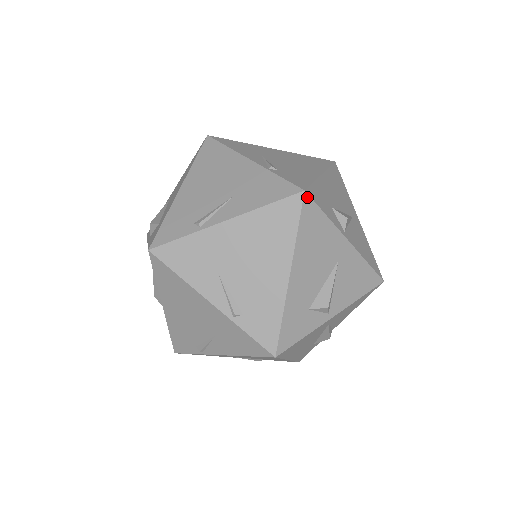
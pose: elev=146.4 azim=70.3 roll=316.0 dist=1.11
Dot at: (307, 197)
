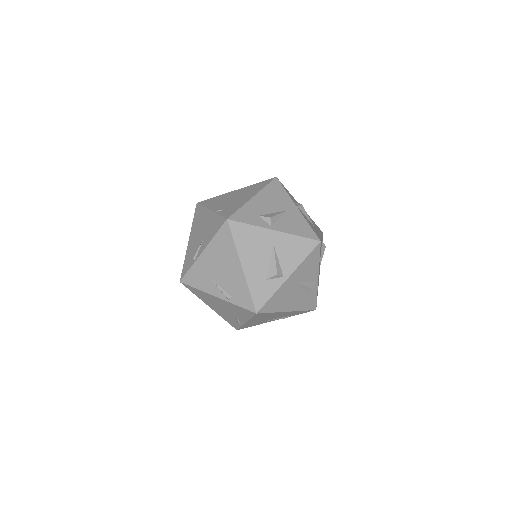
Dot at: (277, 180)
